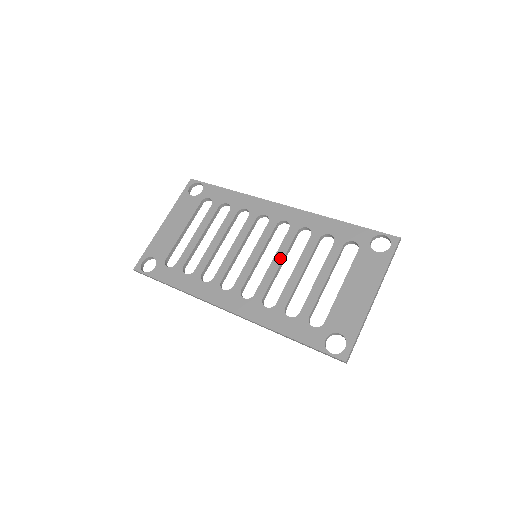
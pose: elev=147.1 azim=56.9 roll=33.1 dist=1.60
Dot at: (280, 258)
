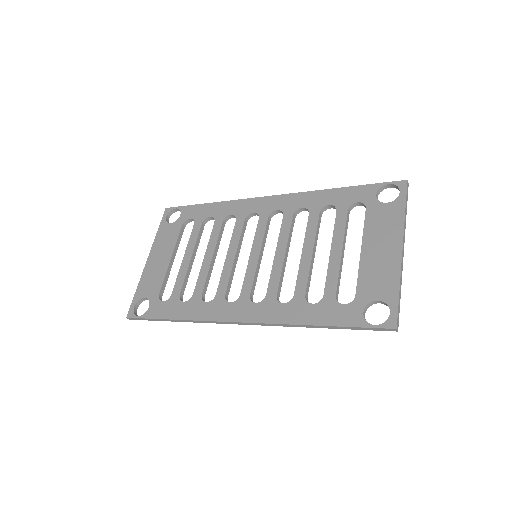
Dot at: (283, 248)
